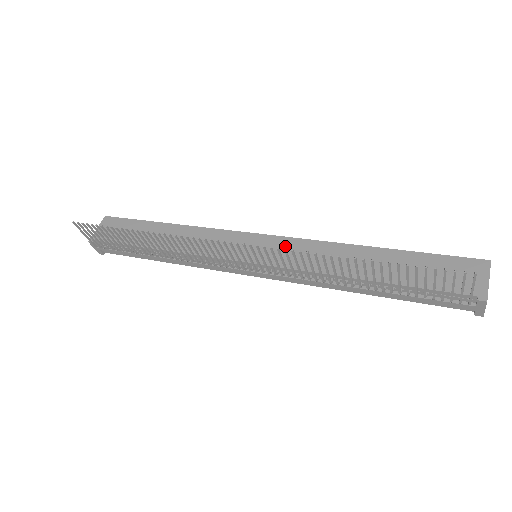
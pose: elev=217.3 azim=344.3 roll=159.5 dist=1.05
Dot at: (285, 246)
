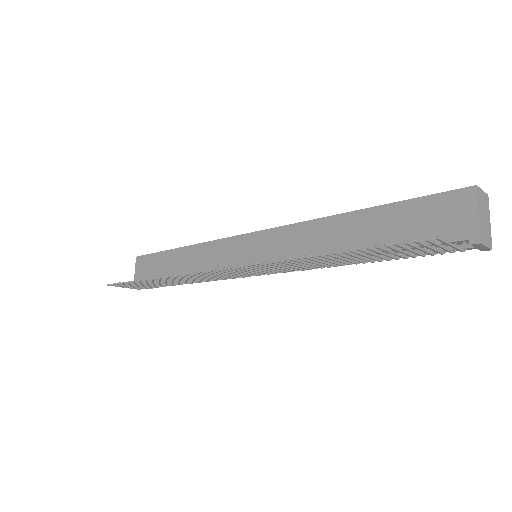
Dot at: (274, 239)
